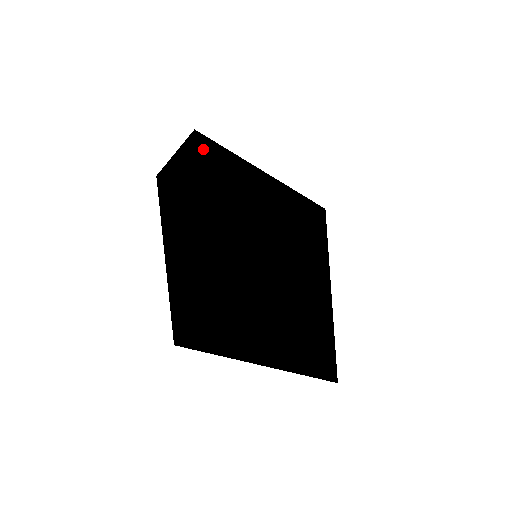
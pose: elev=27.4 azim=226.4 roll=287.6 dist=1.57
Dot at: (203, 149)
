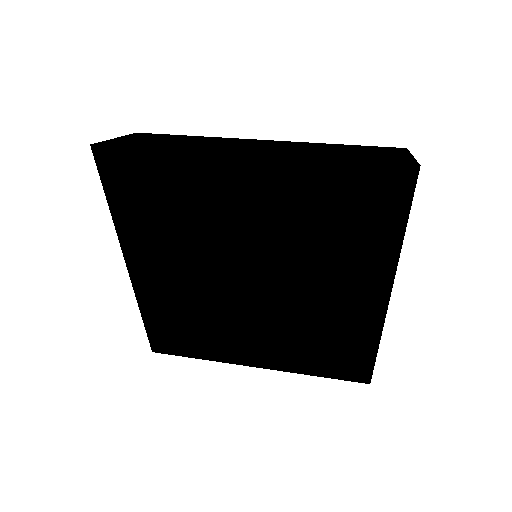
Dot at: (114, 170)
